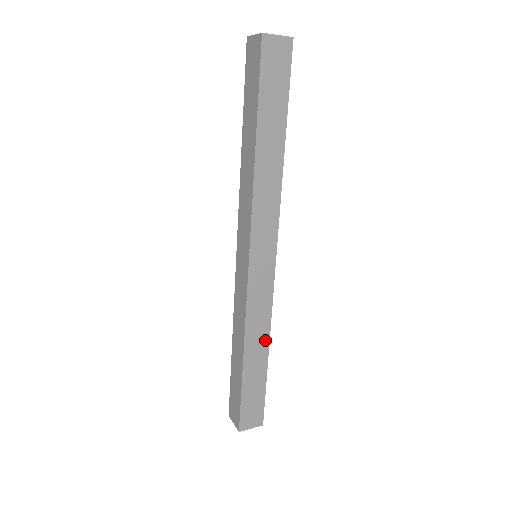
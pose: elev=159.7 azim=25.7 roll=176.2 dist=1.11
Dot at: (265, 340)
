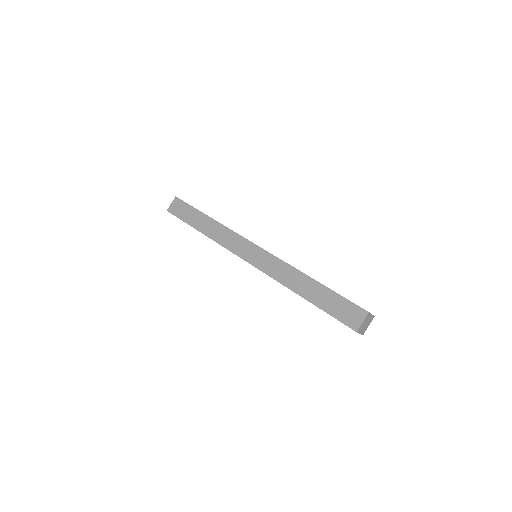
Dot at: (300, 275)
